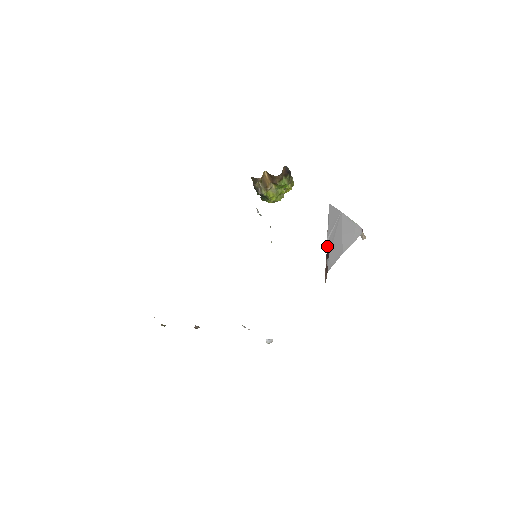
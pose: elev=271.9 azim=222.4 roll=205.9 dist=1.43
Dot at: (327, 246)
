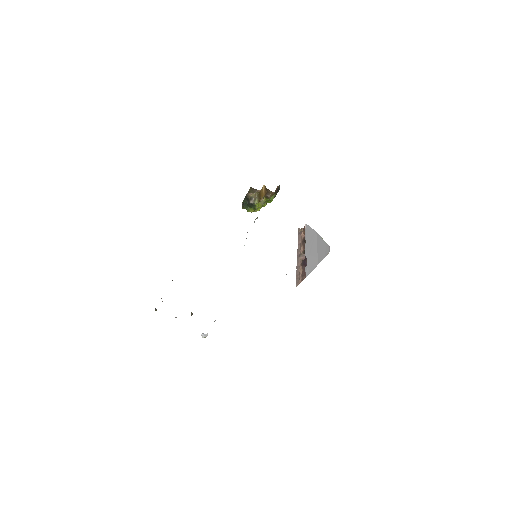
Dot at: (297, 257)
